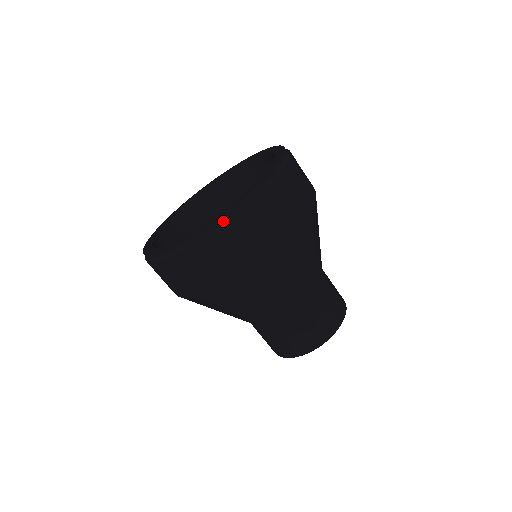
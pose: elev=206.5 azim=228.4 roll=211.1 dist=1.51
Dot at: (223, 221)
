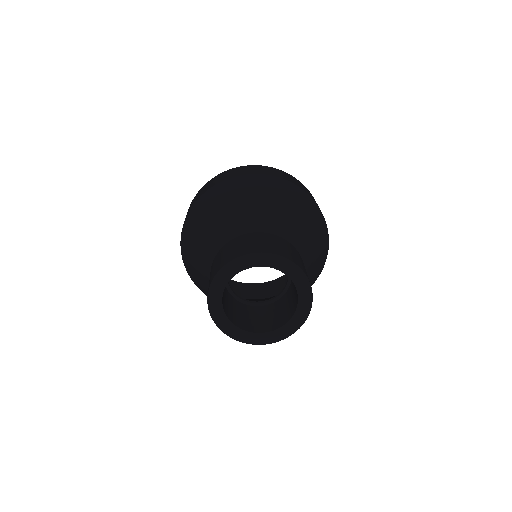
Dot at: occluded
